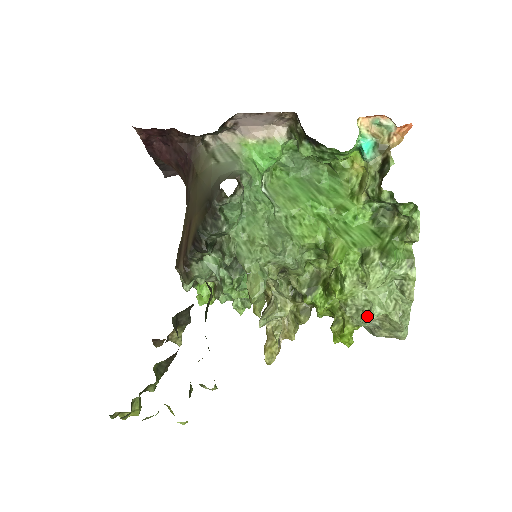
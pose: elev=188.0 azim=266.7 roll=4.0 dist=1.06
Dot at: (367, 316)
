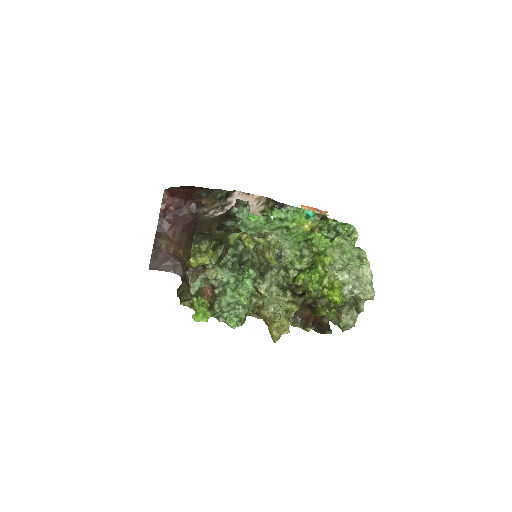
Dot at: (348, 265)
